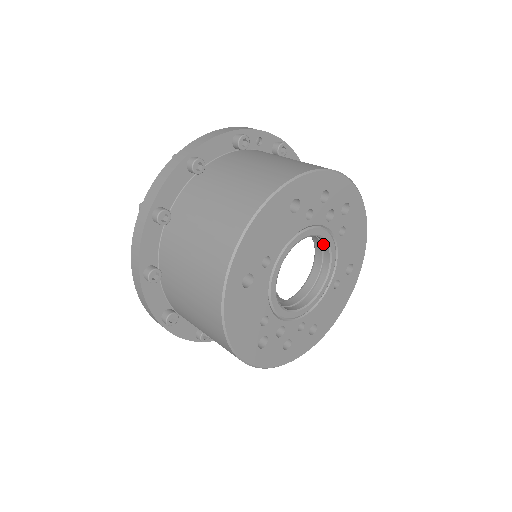
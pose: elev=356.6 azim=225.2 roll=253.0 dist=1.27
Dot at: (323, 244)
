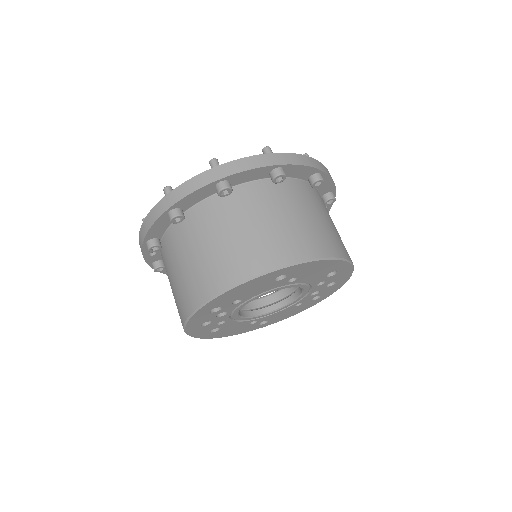
Dot at: (288, 298)
